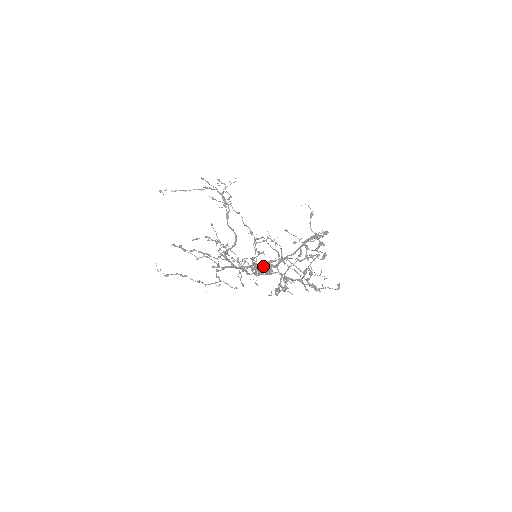
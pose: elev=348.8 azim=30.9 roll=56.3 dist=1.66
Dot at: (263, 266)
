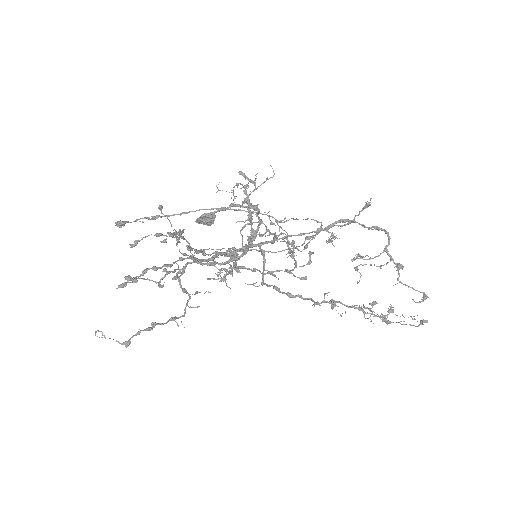
Dot at: (243, 250)
